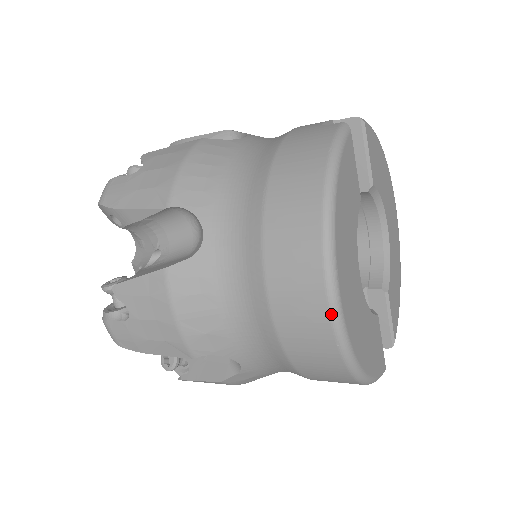
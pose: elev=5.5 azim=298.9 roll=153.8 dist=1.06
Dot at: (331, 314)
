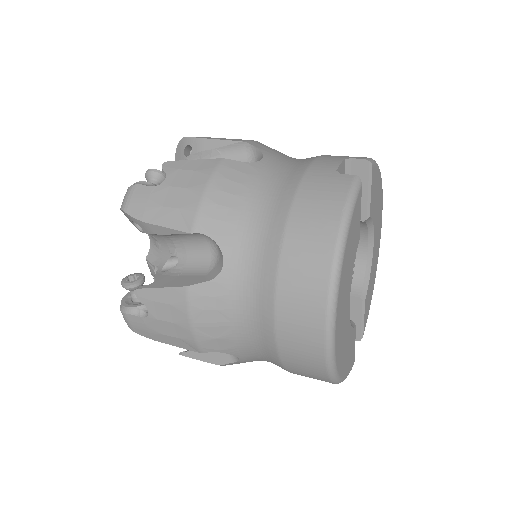
Dot at: (326, 347)
